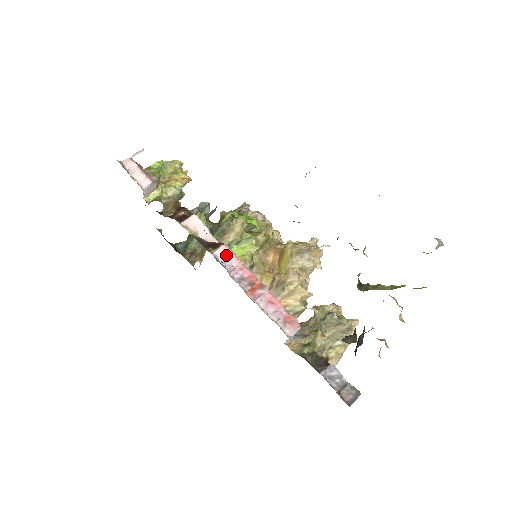
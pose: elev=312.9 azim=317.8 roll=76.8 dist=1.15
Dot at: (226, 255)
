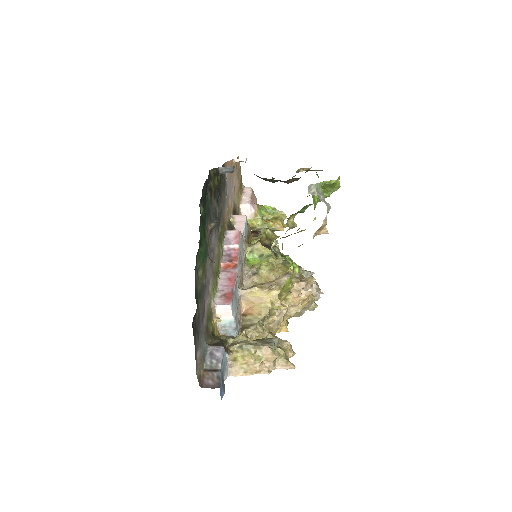
Dot at: (234, 236)
